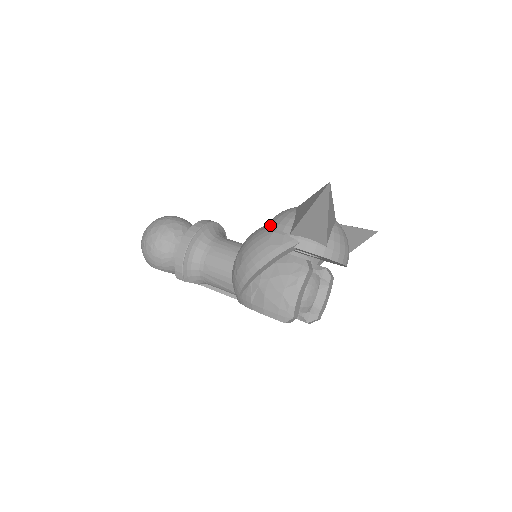
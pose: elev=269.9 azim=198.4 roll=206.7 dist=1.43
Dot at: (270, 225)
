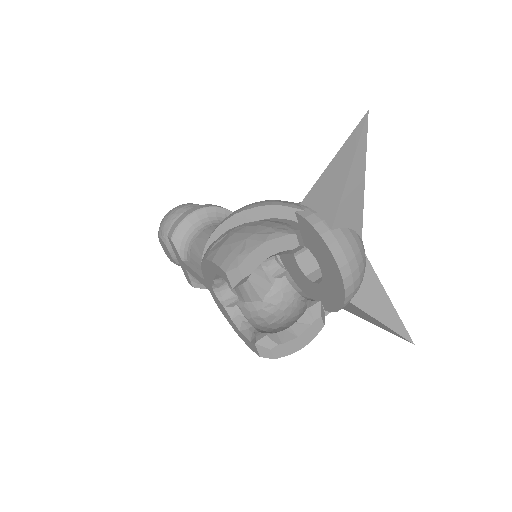
Dot at: occluded
